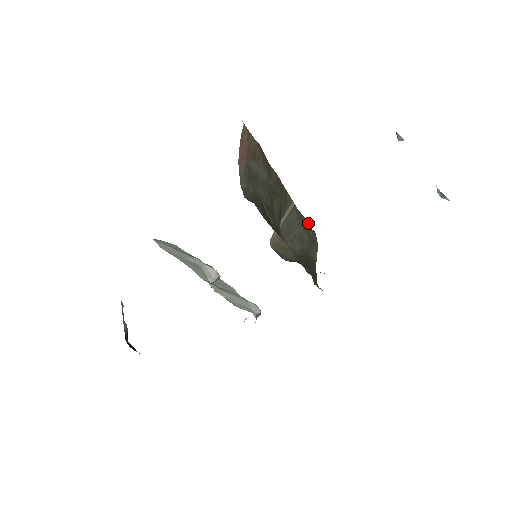
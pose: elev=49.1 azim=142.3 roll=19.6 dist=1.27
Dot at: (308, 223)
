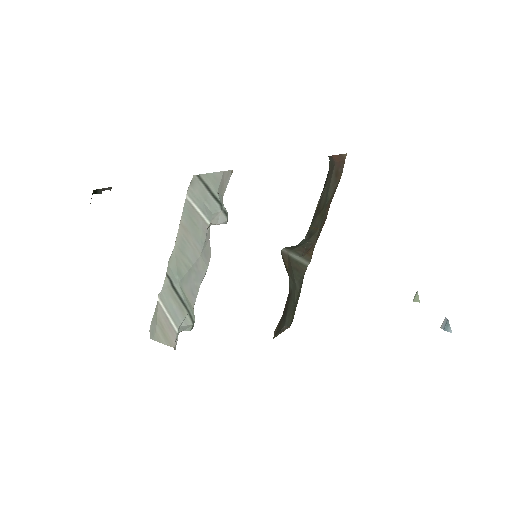
Dot at: occluded
